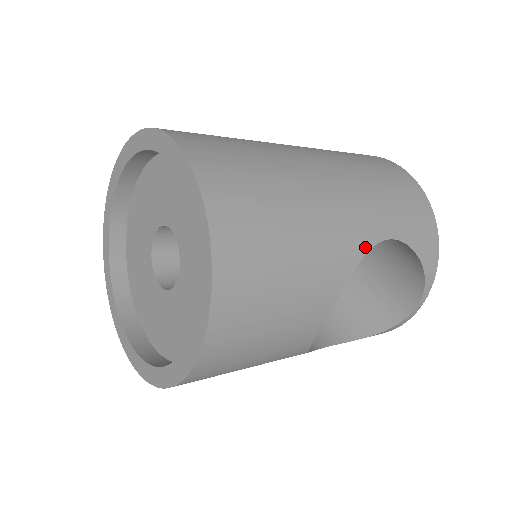
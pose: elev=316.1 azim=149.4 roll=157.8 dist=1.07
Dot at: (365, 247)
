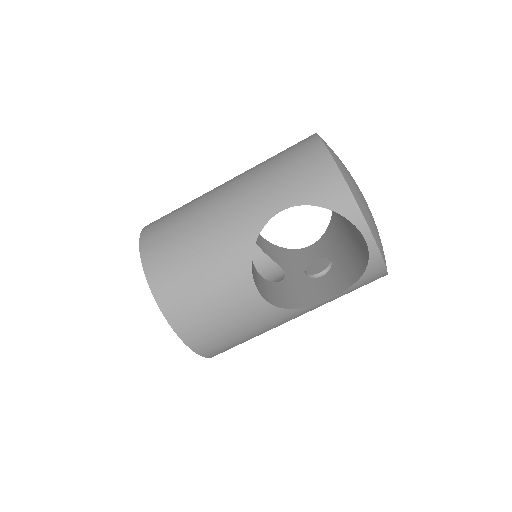
Dot at: (257, 229)
